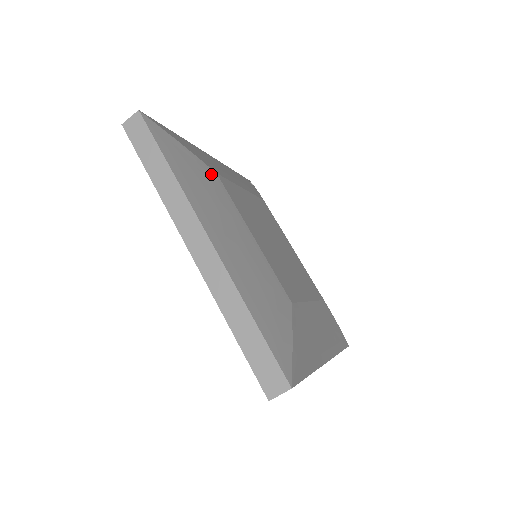
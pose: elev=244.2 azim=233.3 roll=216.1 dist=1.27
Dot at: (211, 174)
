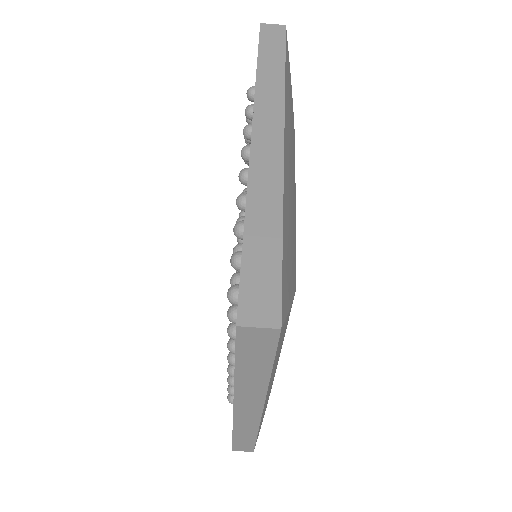
Dot at: (294, 133)
